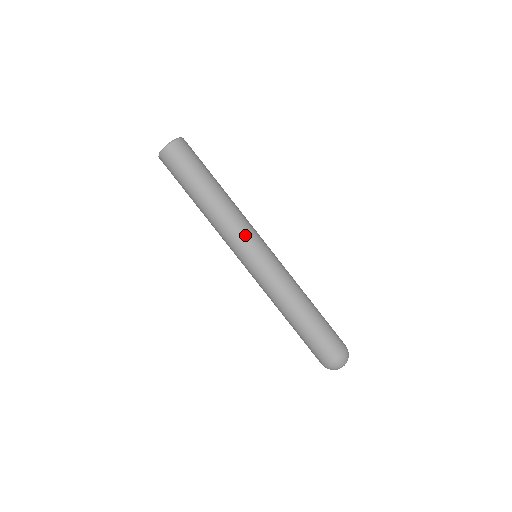
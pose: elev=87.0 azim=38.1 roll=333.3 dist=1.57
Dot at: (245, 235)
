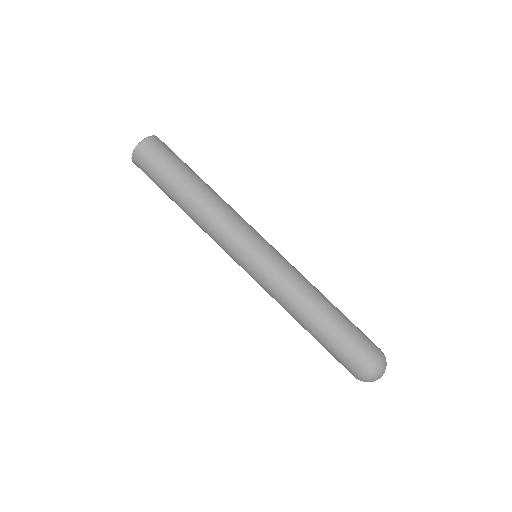
Dot at: (243, 227)
